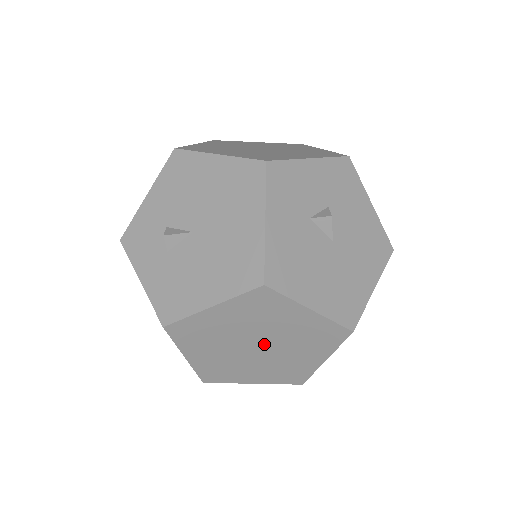
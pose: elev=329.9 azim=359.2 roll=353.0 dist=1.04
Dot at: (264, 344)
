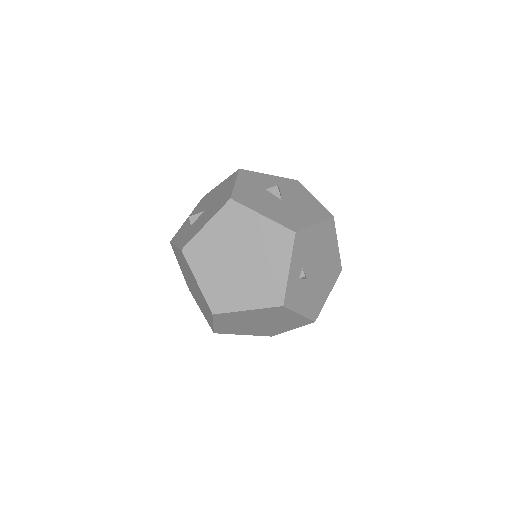
Dot at: (243, 257)
